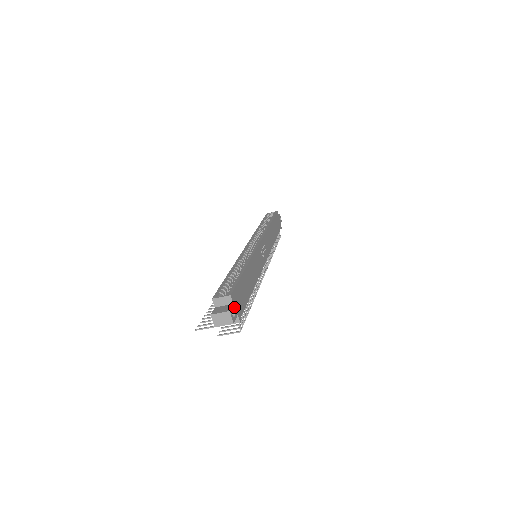
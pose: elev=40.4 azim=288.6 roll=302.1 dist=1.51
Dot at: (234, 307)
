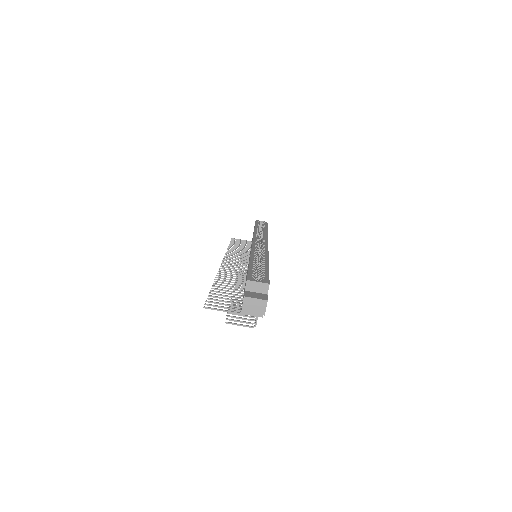
Dot at: occluded
